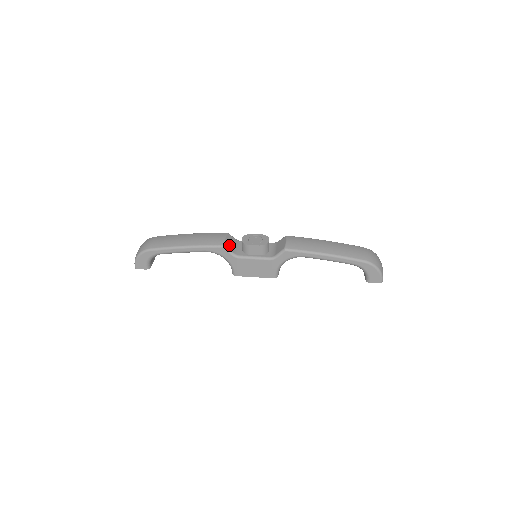
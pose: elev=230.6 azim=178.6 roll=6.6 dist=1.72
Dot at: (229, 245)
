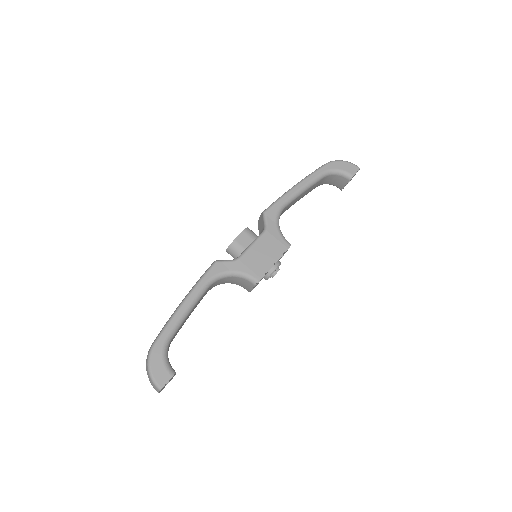
Dot at: occluded
